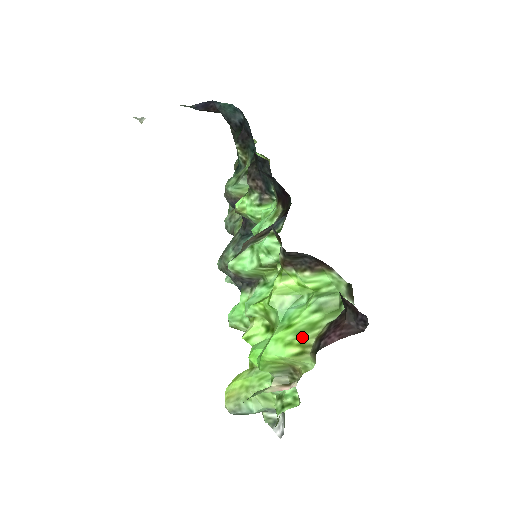
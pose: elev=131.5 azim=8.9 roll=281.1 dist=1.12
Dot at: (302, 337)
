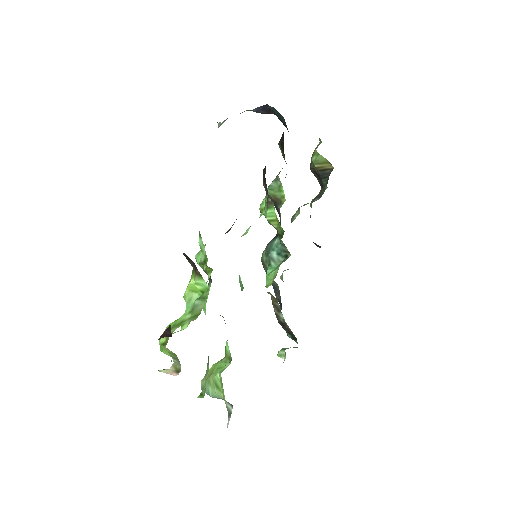
Dot at: occluded
